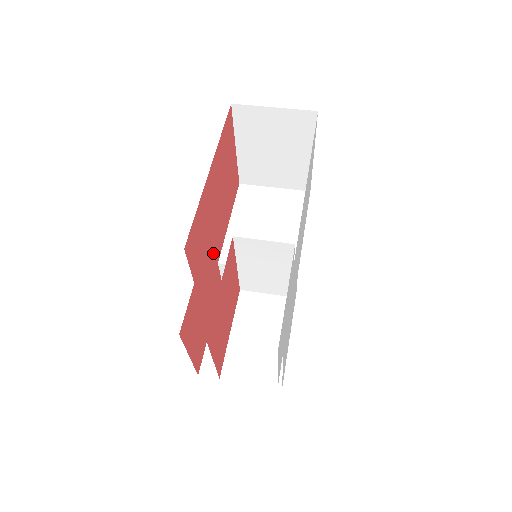
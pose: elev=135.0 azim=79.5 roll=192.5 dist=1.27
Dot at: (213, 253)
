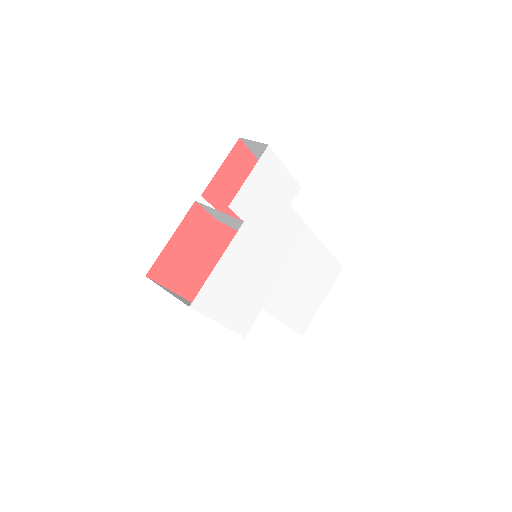
Dot at: occluded
